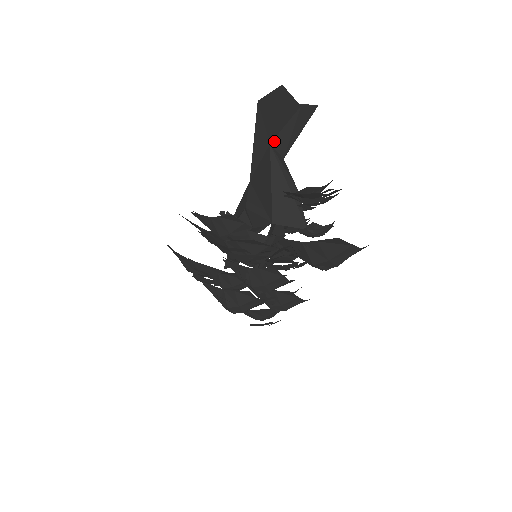
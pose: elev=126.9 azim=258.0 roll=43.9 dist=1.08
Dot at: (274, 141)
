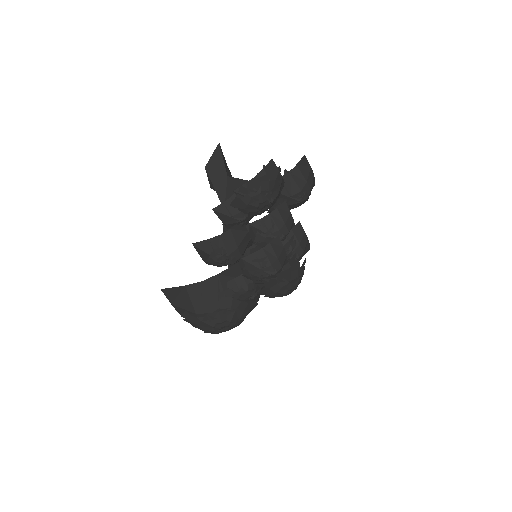
Dot at: (228, 176)
